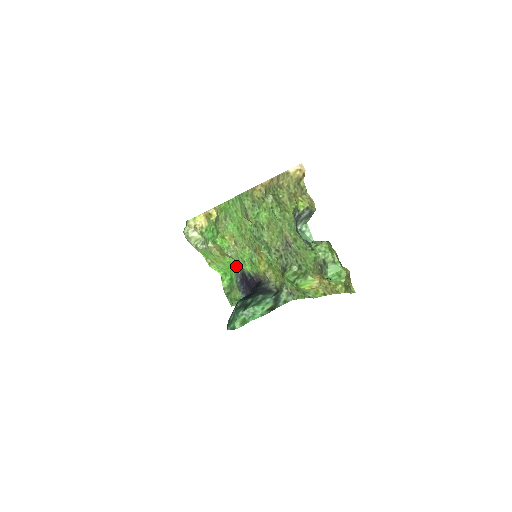
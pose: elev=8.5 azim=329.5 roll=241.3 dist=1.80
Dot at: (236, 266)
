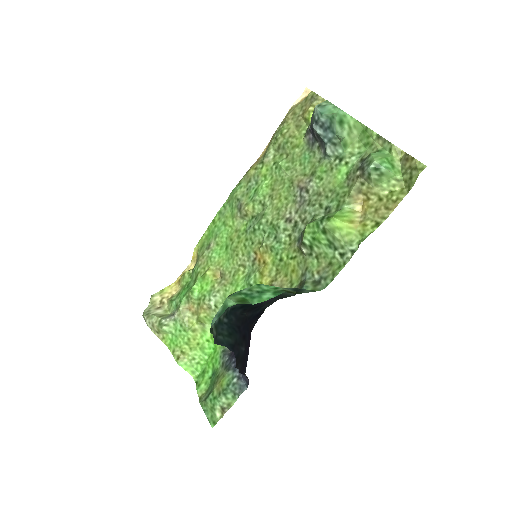
Dot at: occluded
